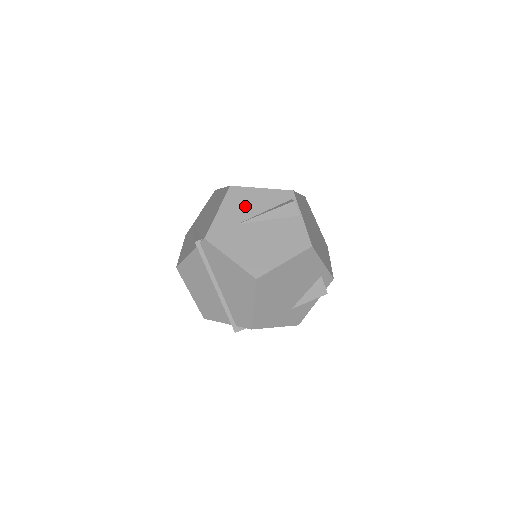
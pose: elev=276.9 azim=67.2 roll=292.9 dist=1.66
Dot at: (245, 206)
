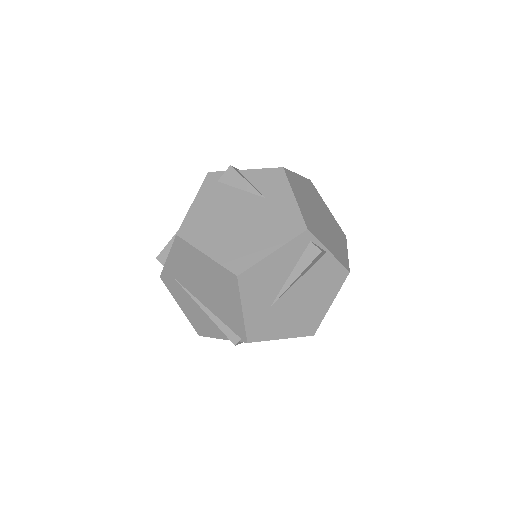
Dot at: (267, 285)
